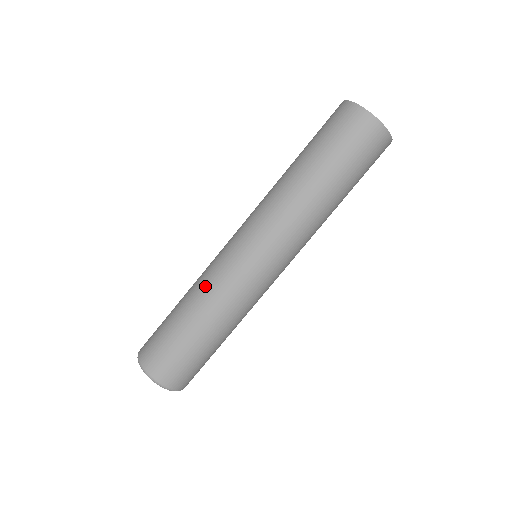
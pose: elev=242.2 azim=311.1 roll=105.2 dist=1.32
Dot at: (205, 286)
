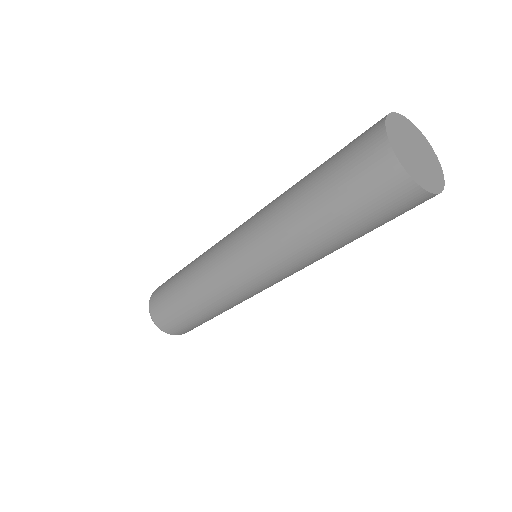
Dot at: (198, 261)
